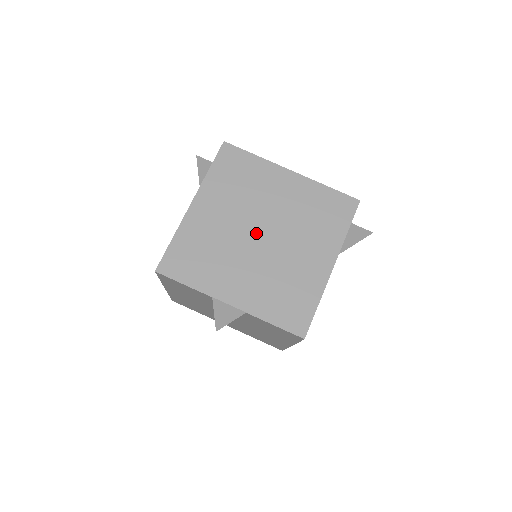
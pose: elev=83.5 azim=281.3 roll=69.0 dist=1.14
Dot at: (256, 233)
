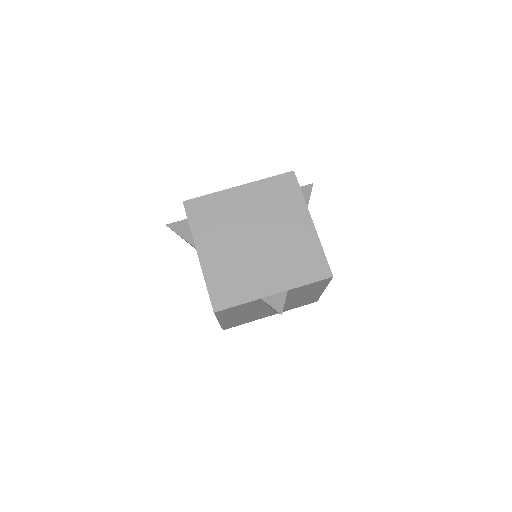
Dot at: (252, 240)
